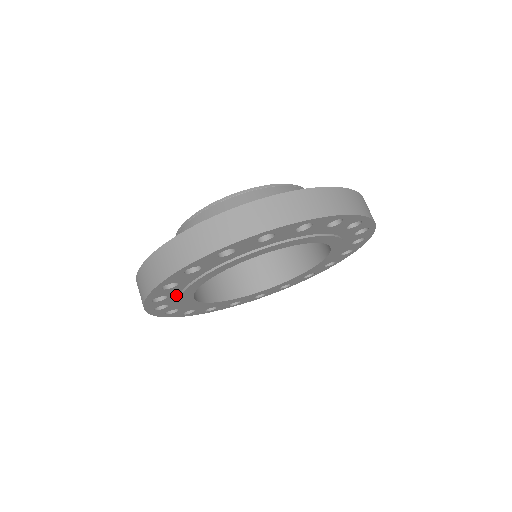
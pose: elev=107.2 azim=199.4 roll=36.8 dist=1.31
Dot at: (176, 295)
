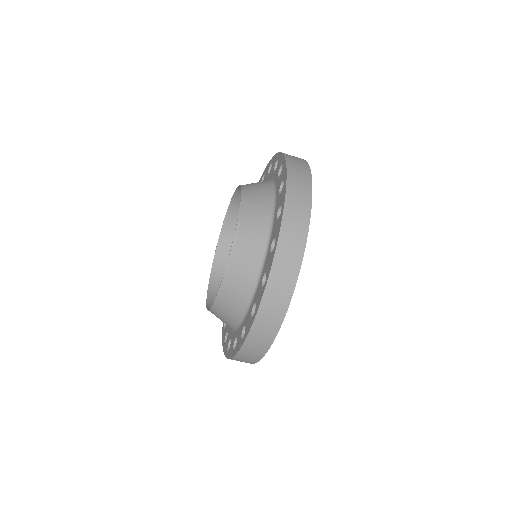
Dot at: occluded
